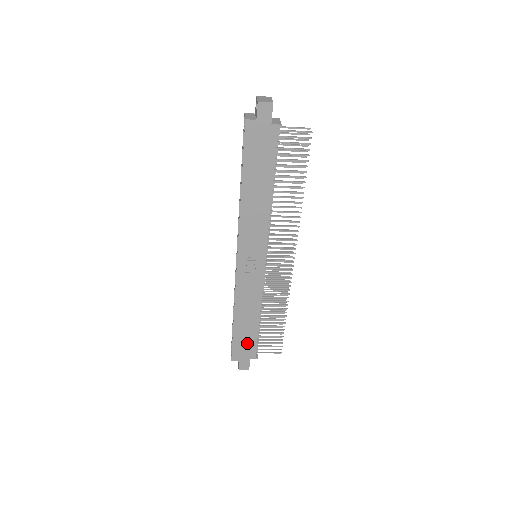
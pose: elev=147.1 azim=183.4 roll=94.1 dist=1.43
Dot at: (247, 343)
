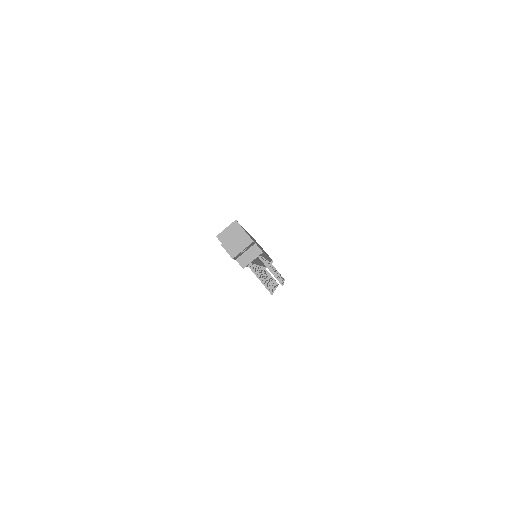
Dot at: occluded
